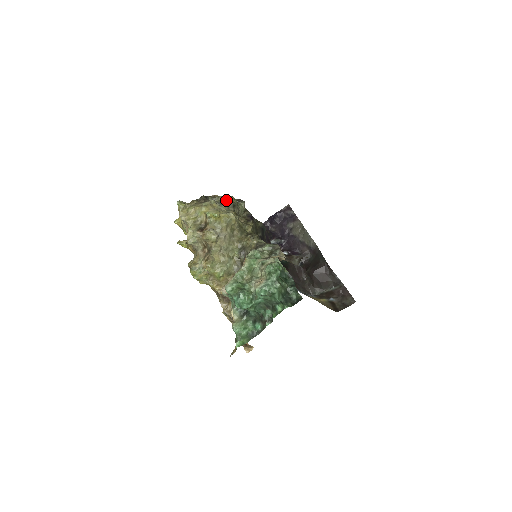
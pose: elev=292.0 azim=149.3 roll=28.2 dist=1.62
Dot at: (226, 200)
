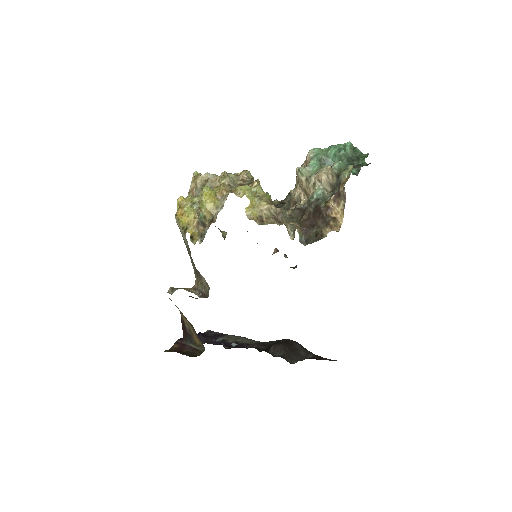
Dot at: occluded
